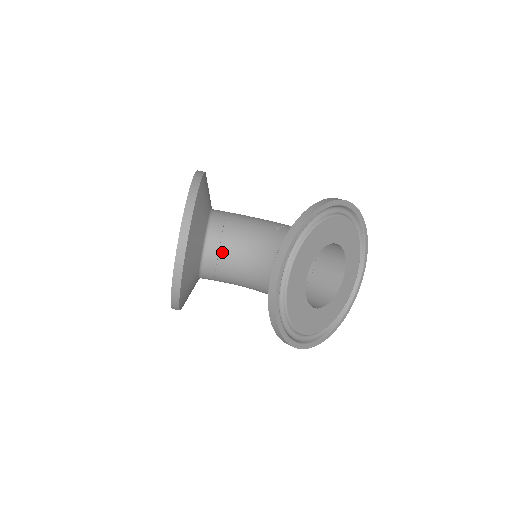
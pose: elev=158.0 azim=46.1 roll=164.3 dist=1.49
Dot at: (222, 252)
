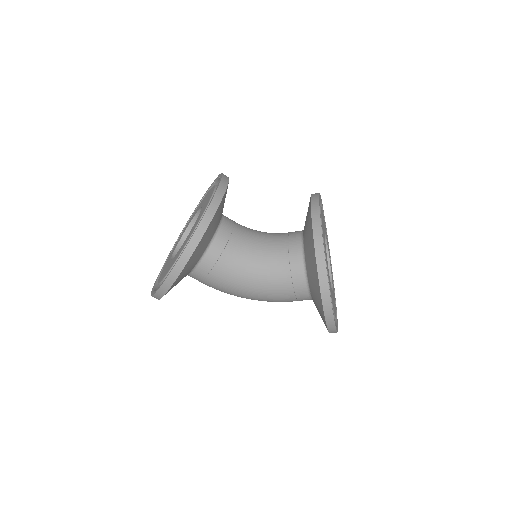
Dot at: (237, 228)
